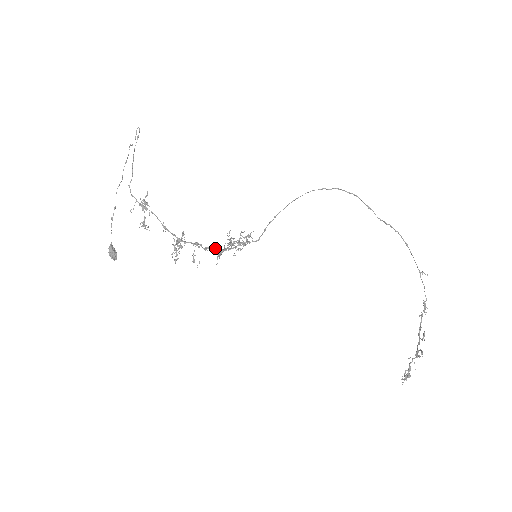
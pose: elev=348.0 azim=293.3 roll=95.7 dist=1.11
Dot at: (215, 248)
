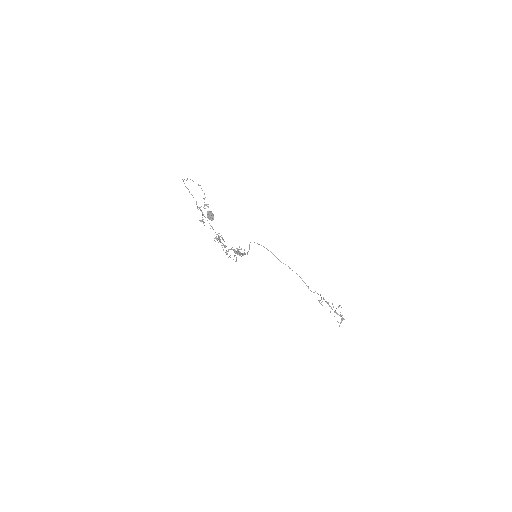
Dot at: (234, 249)
